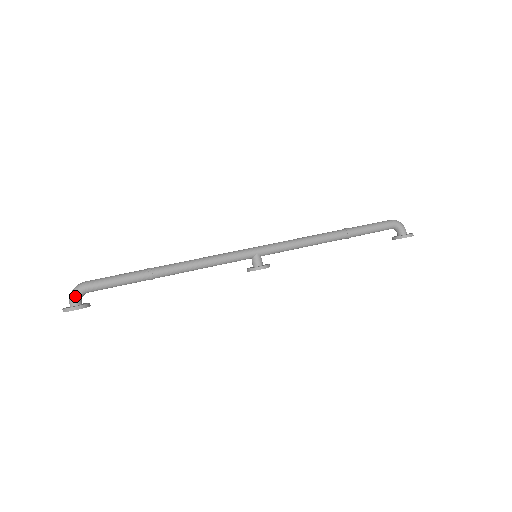
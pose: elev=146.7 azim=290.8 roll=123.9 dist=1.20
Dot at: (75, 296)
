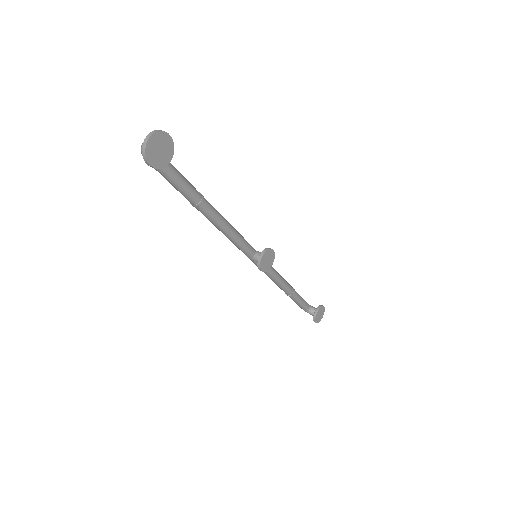
Dot at: occluded
